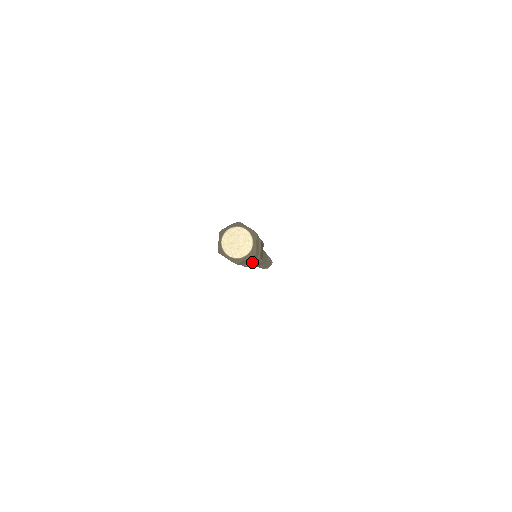
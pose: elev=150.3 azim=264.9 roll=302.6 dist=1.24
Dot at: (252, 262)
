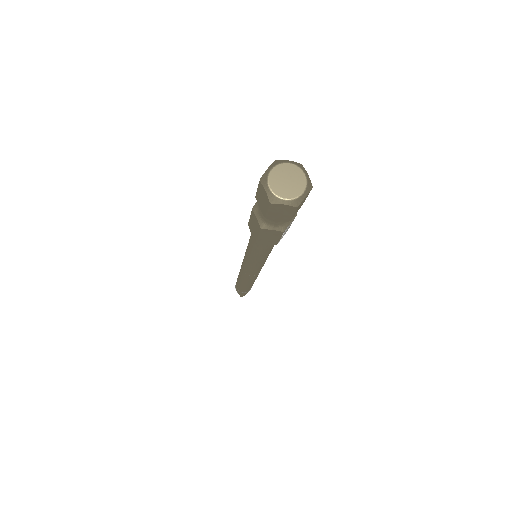
Dot at: (289, 225)
